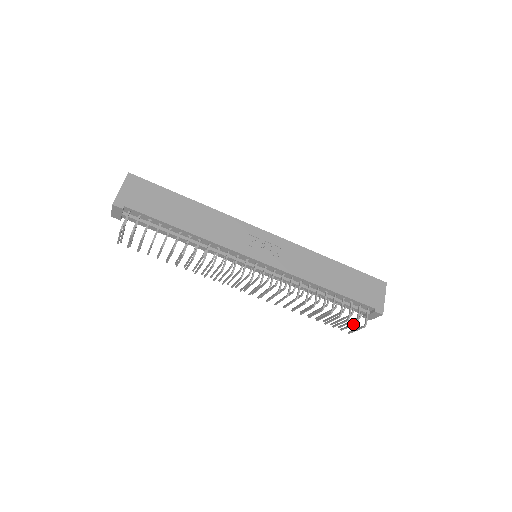
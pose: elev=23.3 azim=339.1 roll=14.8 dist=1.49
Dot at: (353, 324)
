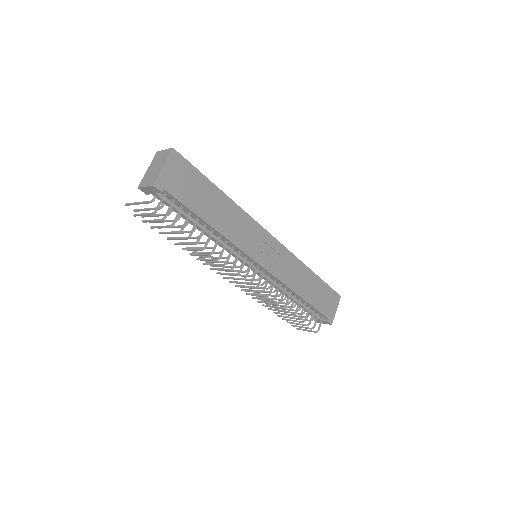
Dot at: (309, 328)
